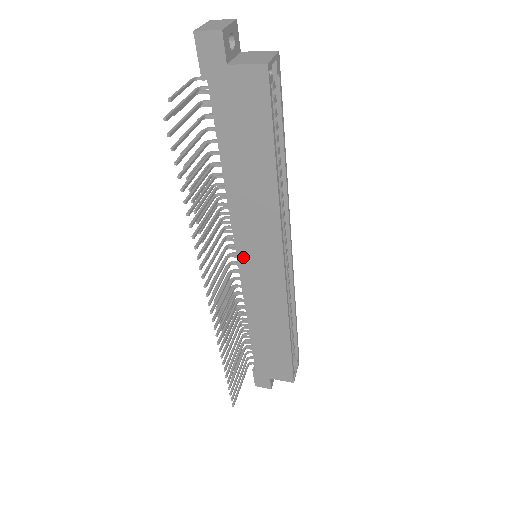
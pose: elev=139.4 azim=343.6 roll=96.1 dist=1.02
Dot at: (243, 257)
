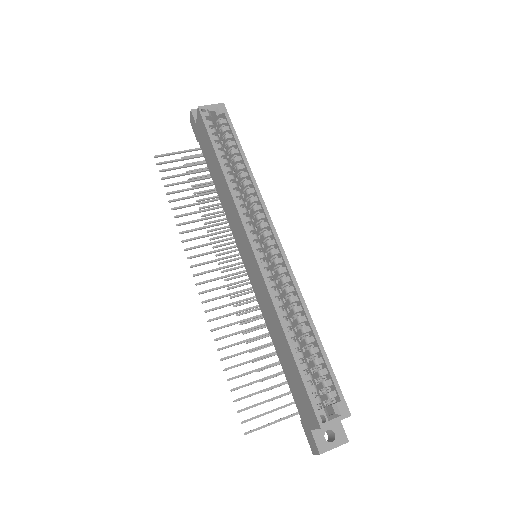
Dot at: (243, 256)
